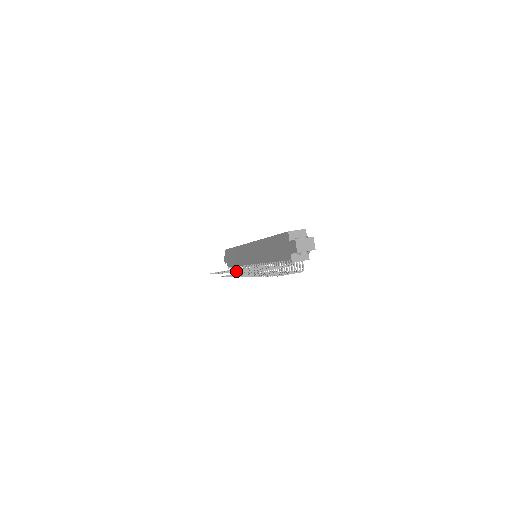
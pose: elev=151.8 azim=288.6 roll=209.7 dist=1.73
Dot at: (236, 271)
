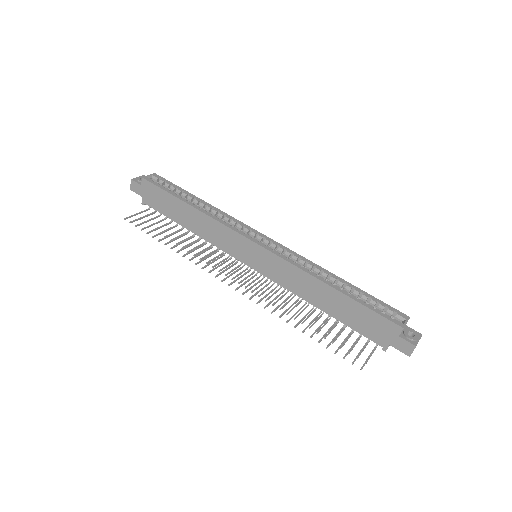
Dot at: (253, 296)
